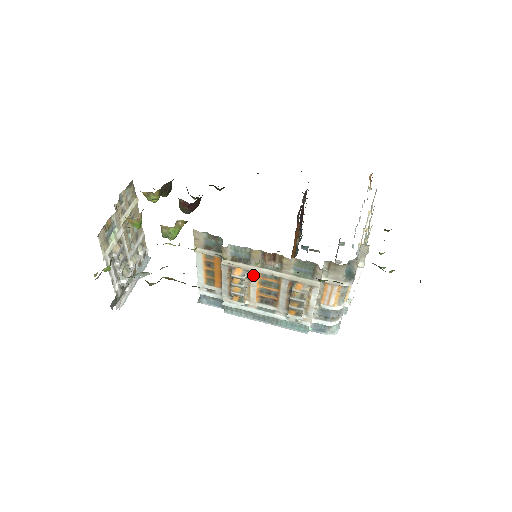
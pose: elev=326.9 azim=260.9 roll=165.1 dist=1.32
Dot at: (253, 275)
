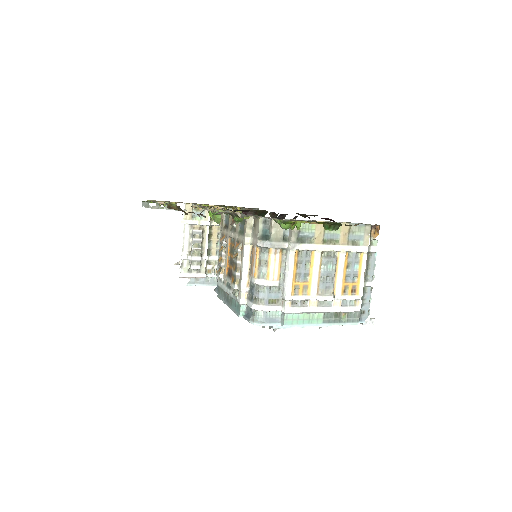
Dot at: (228, 241)
